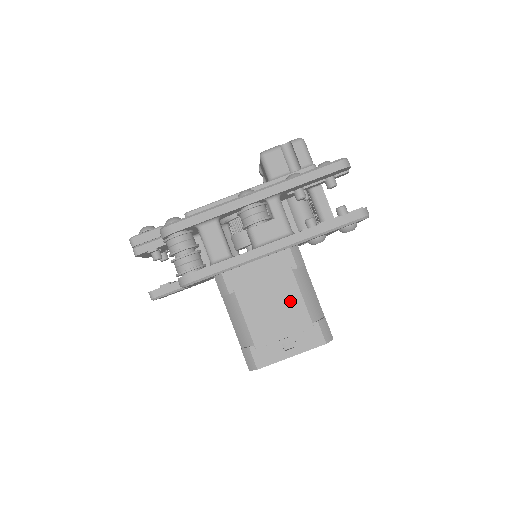
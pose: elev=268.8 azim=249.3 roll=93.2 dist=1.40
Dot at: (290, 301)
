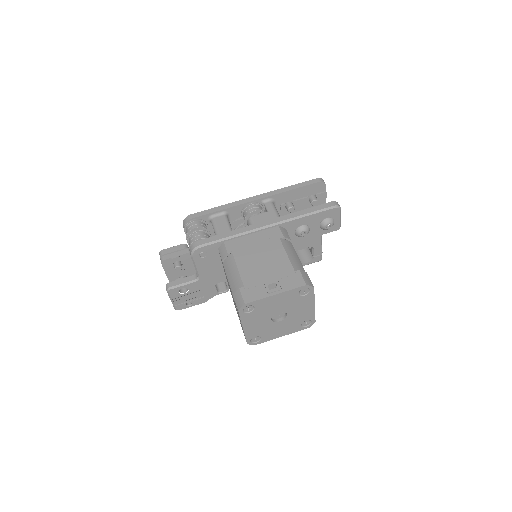
Dot at: (277, 257)
